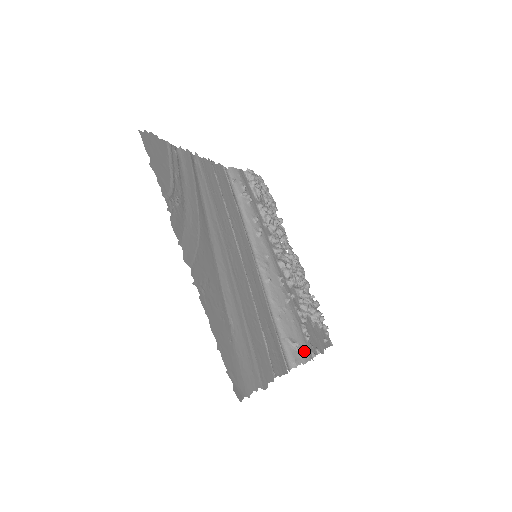
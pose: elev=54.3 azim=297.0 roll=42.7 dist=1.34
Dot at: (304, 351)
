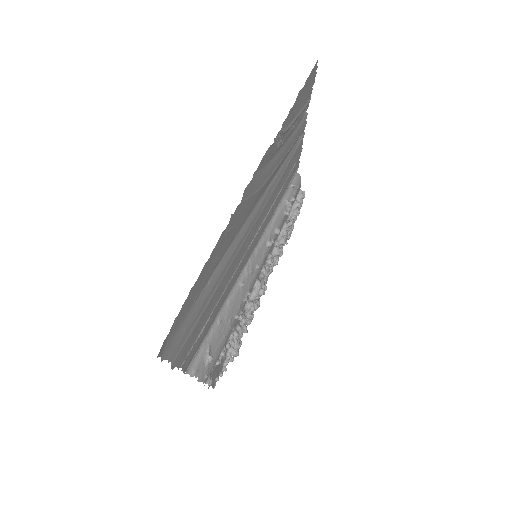
Dot at: (208, 370)
